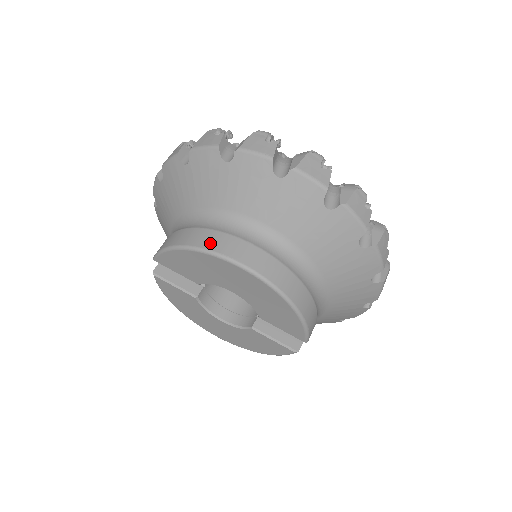
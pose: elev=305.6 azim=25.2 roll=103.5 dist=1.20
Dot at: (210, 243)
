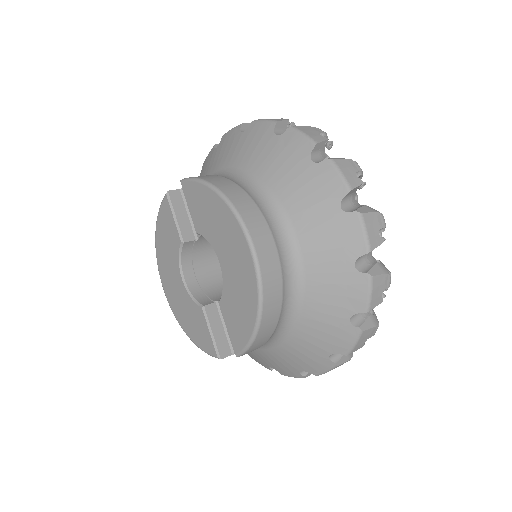
Dot at: (243, 207)
